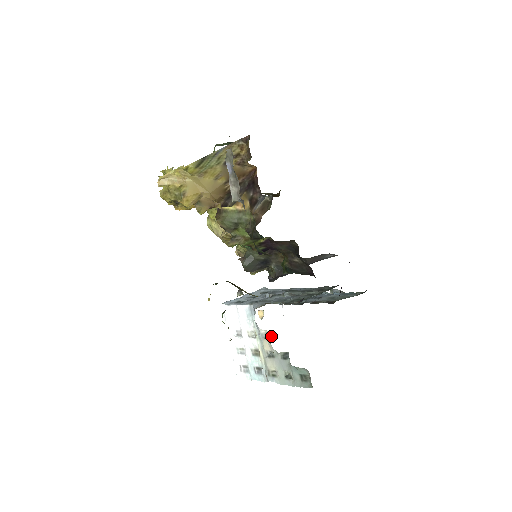
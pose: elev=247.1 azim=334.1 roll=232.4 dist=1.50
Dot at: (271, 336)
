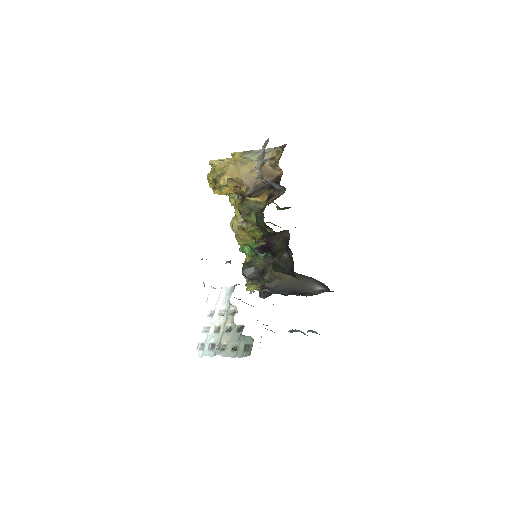
Dot at: (237, 310)
